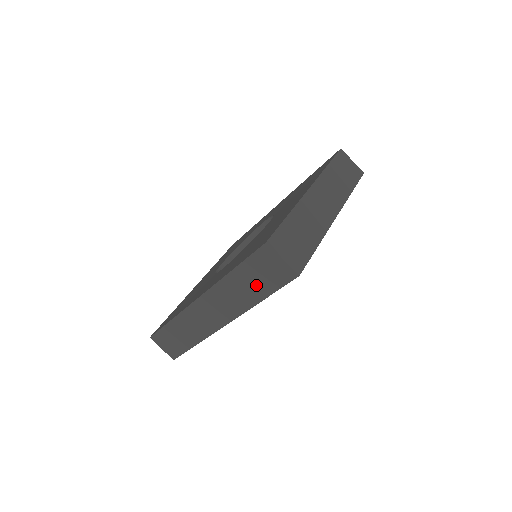
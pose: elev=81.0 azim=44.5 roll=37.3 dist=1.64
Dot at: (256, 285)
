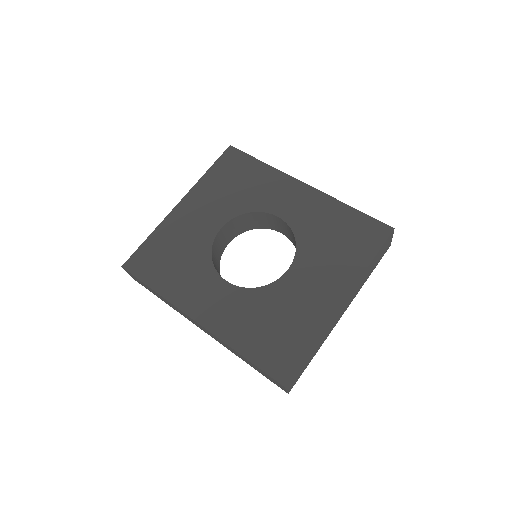
Dot at: (253, 366)
